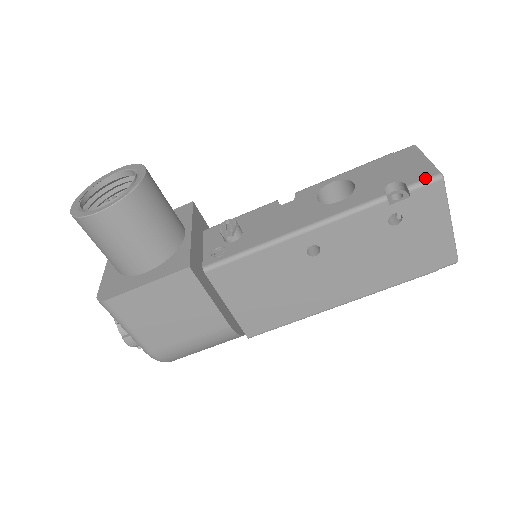
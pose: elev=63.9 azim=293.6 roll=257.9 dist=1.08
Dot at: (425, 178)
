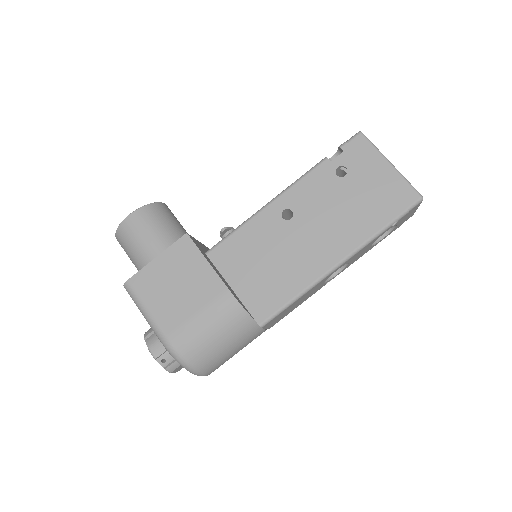
Dot at: (350, 138)
